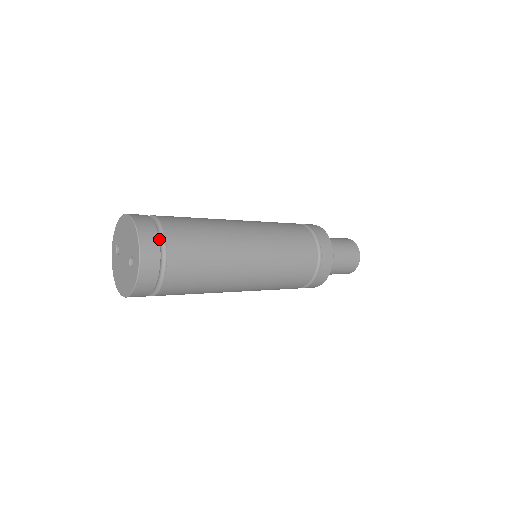
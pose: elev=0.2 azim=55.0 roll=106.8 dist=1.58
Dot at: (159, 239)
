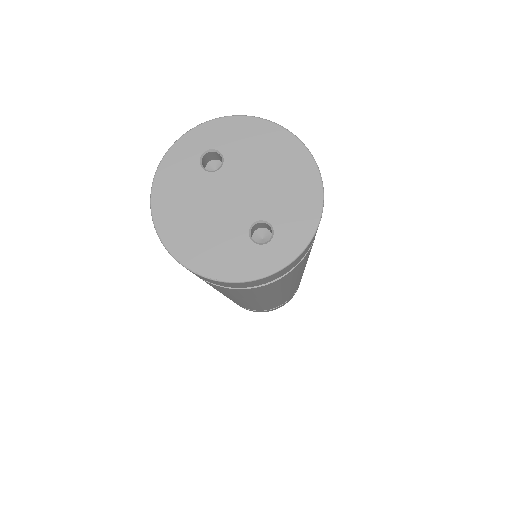
Dot at: occluded
